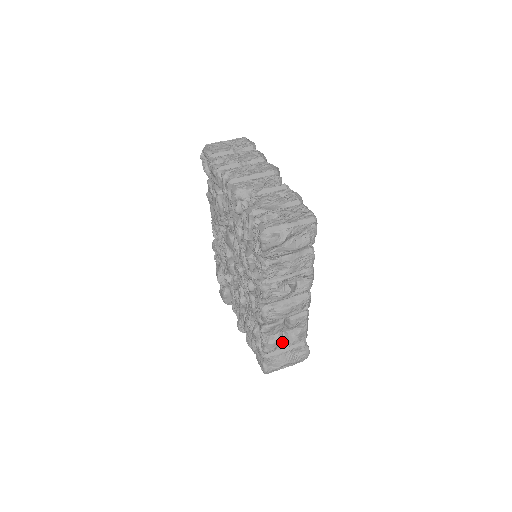
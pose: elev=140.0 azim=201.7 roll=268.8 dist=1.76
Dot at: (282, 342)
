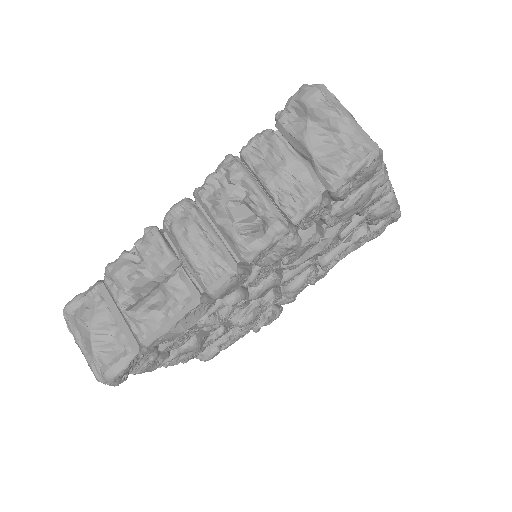
Dot at: (131, 292)
